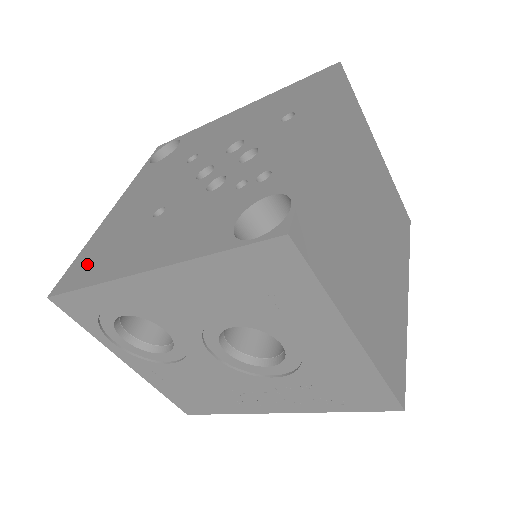
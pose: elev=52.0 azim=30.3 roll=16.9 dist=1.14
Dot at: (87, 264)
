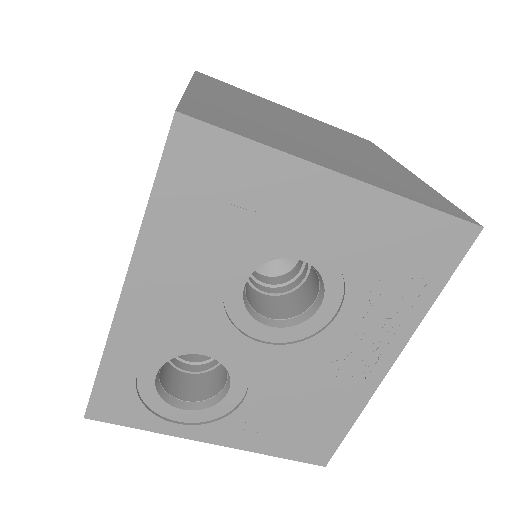
Dot at: occluded
